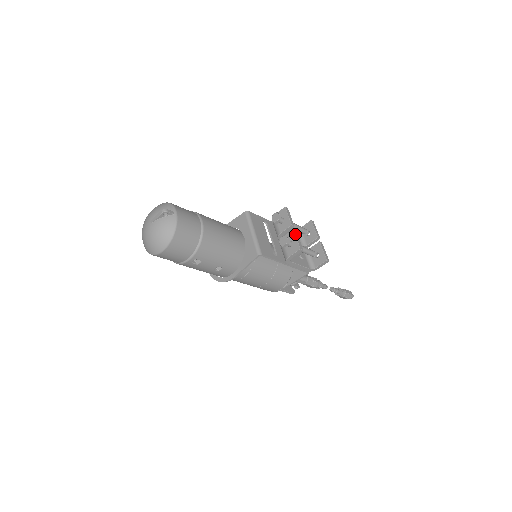
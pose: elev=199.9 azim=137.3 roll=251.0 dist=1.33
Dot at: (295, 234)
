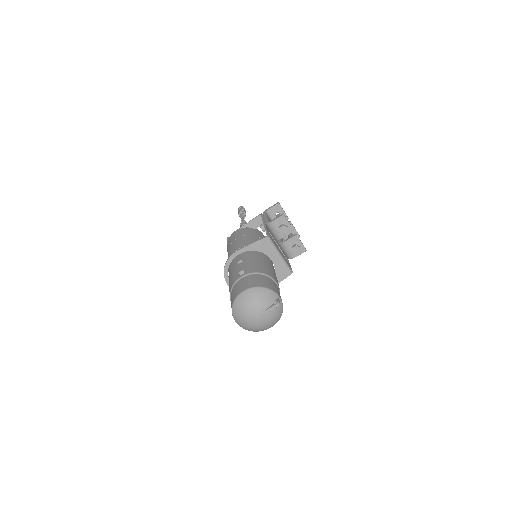
Dot at: (299, 239)
